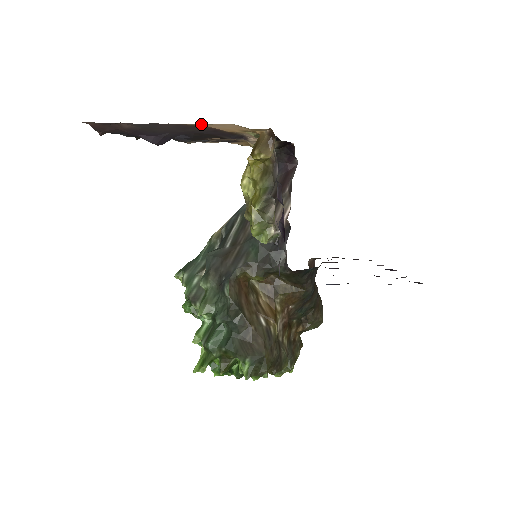
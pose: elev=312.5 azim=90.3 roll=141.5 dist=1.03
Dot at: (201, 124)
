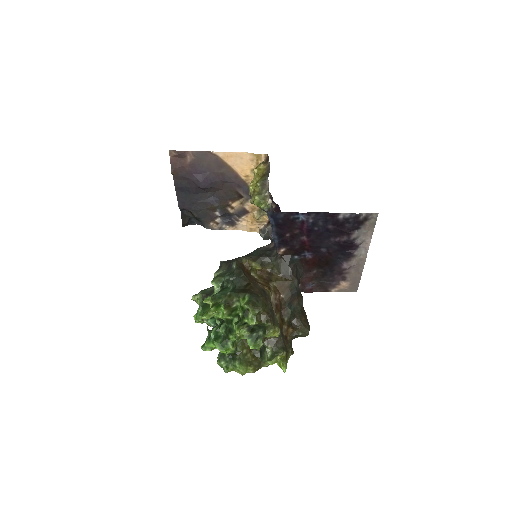
Dot at: (230, 152)
